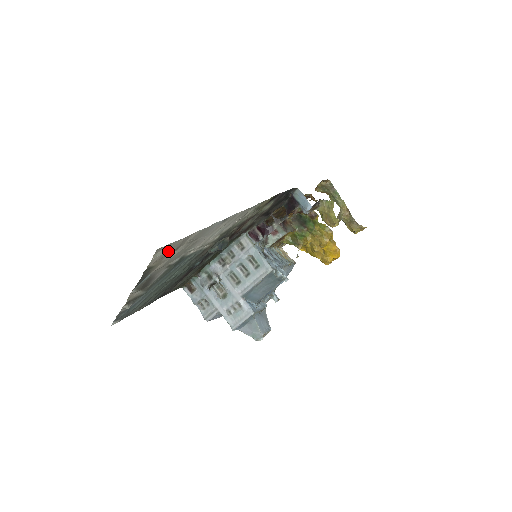
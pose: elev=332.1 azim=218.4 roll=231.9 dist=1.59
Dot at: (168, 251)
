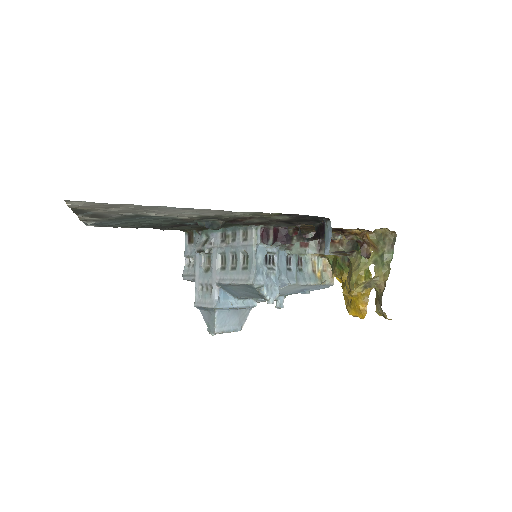
Dot at: (93, 205)
